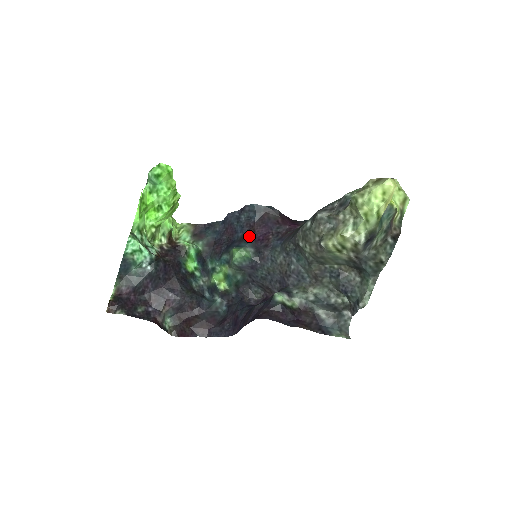
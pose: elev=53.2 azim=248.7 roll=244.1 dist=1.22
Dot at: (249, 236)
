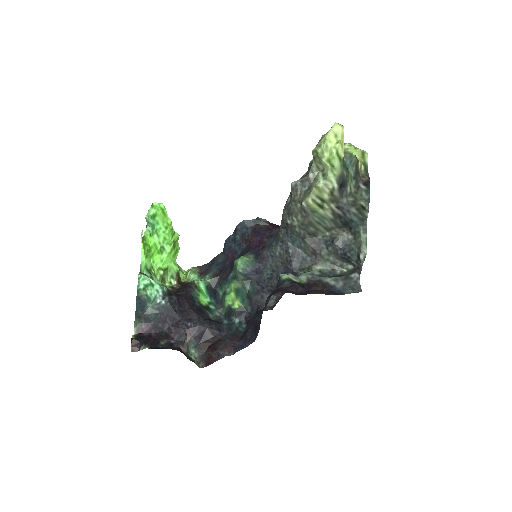
Dot at: (247, 248)
